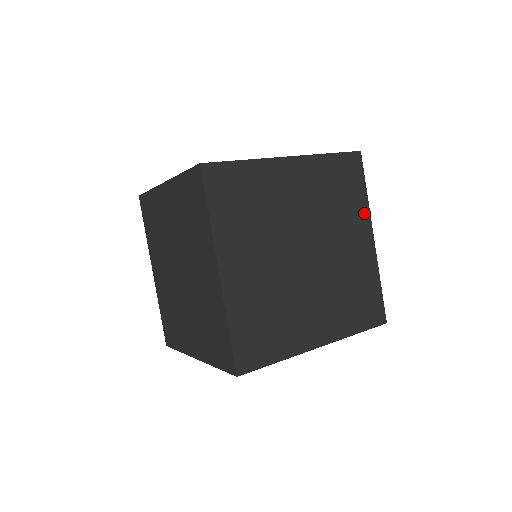
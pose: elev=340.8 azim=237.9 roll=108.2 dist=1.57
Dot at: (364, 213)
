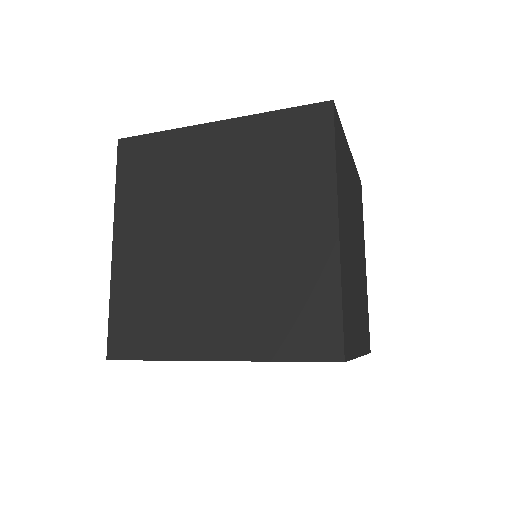
Dot at: (363, 238)
